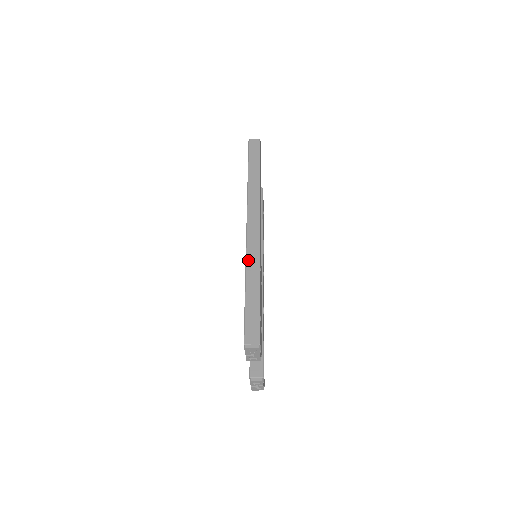
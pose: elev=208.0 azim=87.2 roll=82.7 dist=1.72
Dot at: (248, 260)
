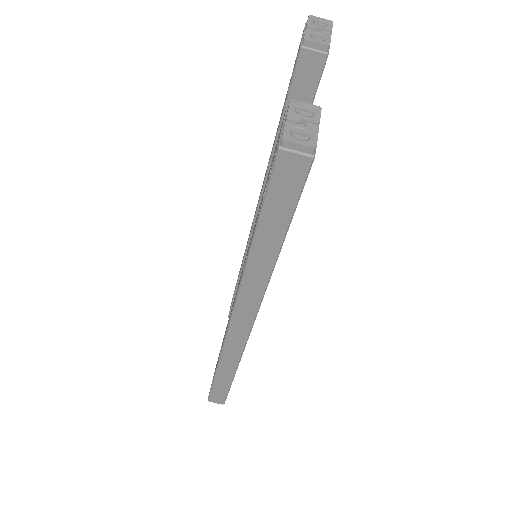
Dot at: occluded
